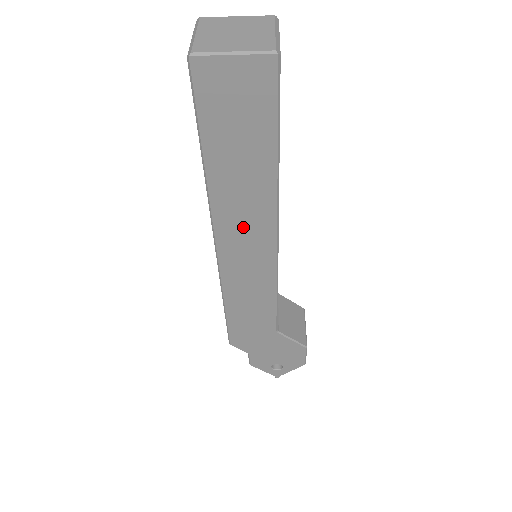
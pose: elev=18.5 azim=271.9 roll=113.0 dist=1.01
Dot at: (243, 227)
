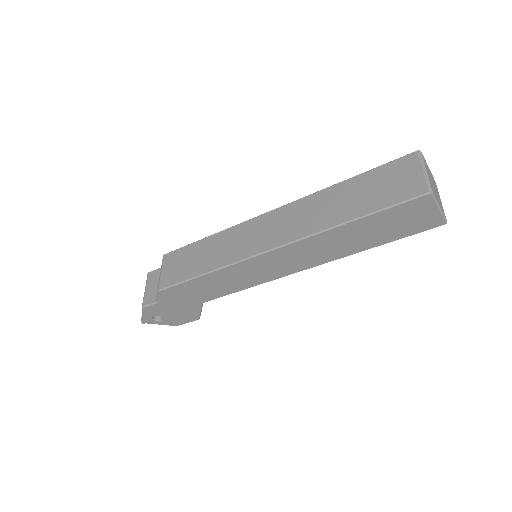
Dot at: (303, 255)
